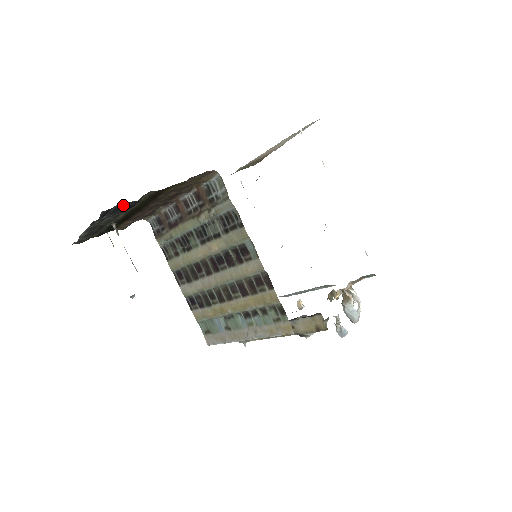
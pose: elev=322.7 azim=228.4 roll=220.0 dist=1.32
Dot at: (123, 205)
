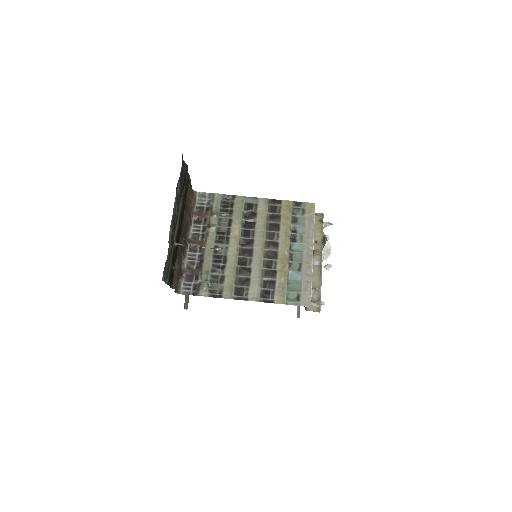
Dot at: (183, 168)
